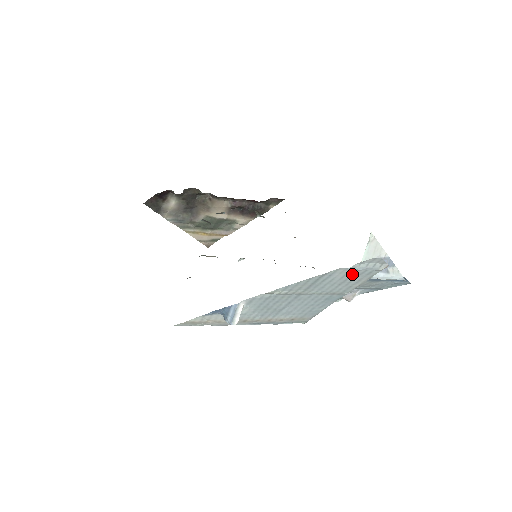
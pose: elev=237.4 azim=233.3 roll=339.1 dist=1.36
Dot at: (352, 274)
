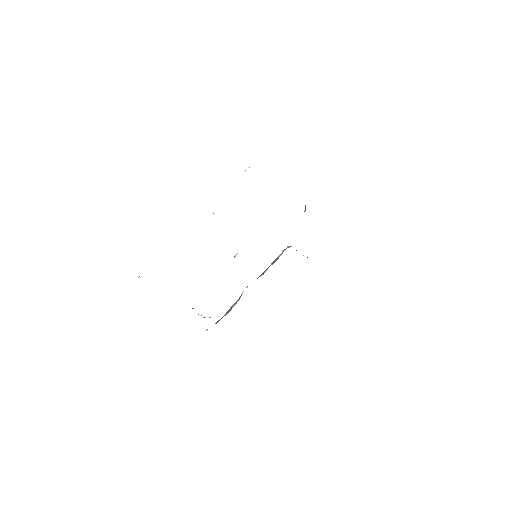
Dot at: occluded
